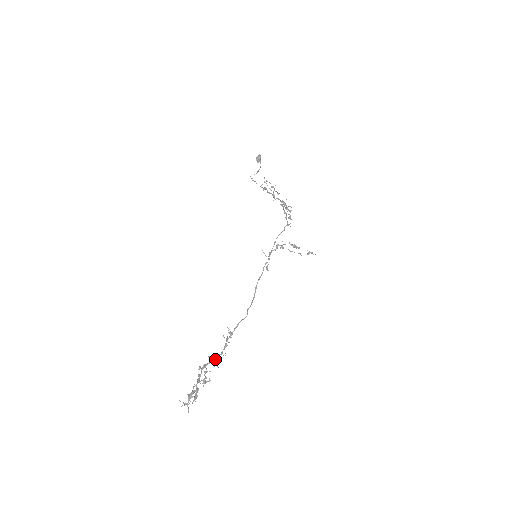
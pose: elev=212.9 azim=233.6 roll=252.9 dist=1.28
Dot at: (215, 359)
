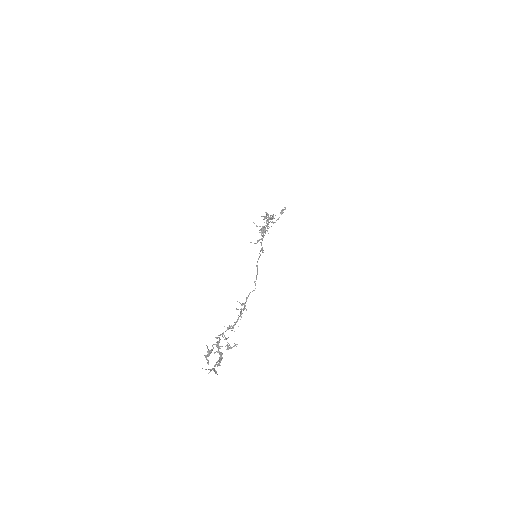
Dot at: (232, 326)
